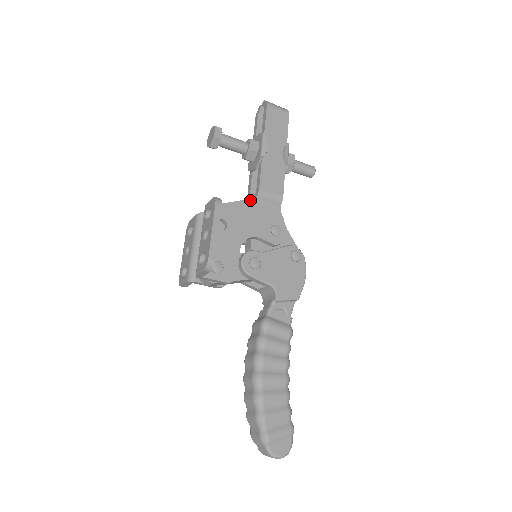
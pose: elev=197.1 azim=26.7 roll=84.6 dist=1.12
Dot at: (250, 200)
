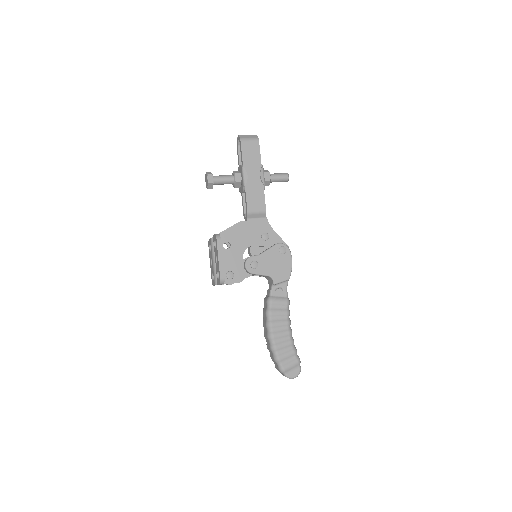
Dot at: (243, 221)
